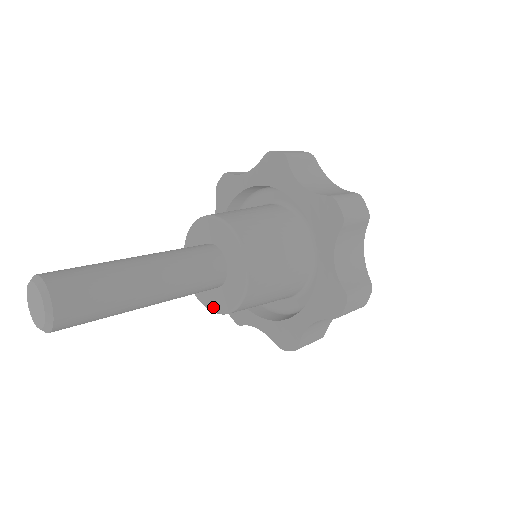
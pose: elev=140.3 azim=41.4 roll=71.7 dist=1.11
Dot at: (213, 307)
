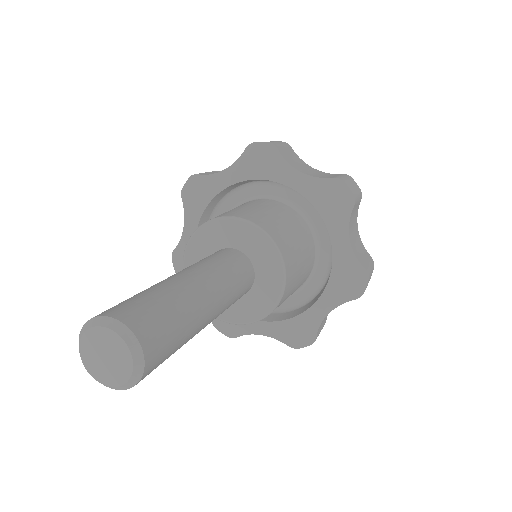
Dot at: (237, 319)
